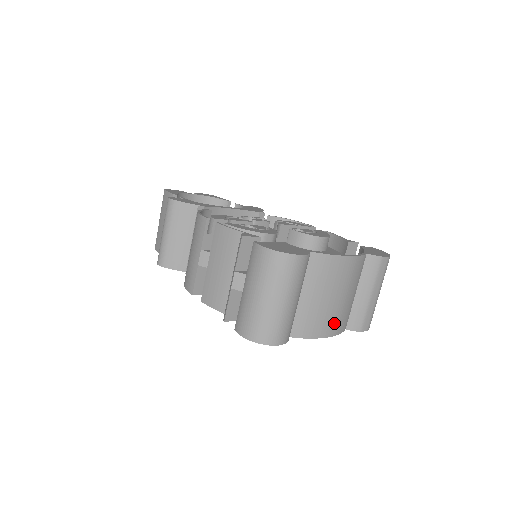
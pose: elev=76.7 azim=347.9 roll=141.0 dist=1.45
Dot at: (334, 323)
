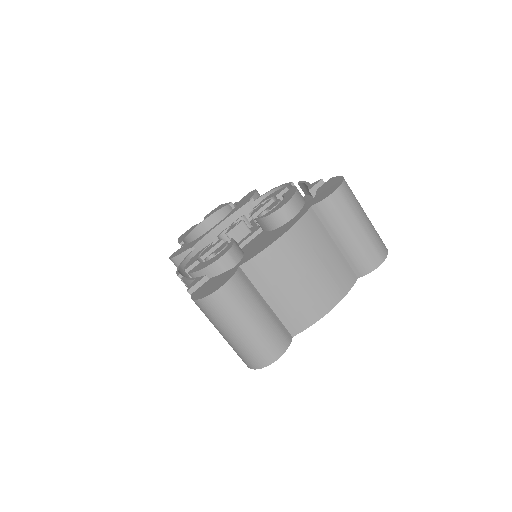
Dot at: (328, 293)
